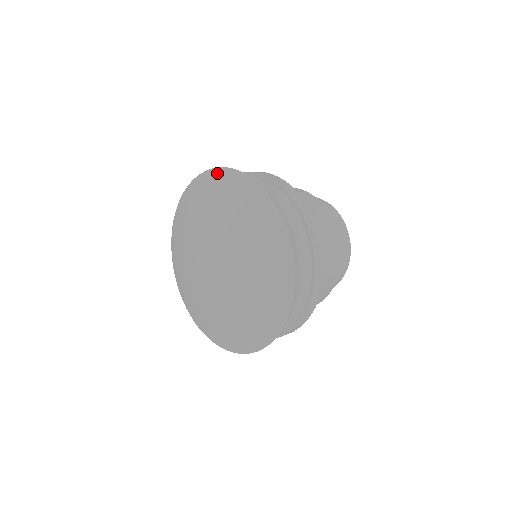
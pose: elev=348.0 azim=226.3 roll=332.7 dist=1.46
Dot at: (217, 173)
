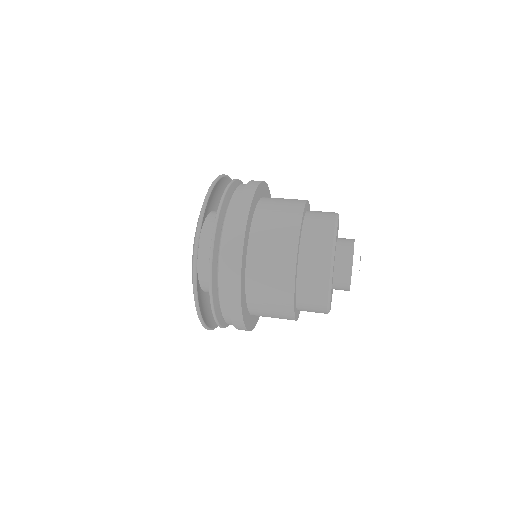
Dot at: occluded
